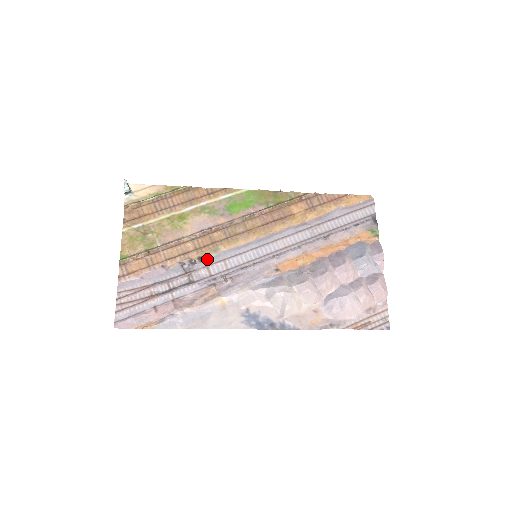
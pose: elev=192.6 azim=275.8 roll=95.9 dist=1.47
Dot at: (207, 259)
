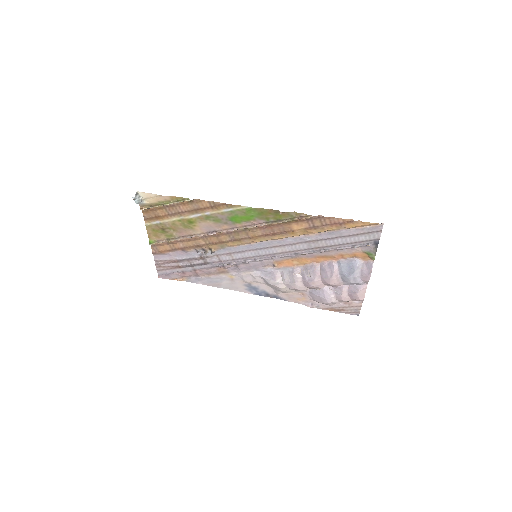
Dot at: (216, 250)
